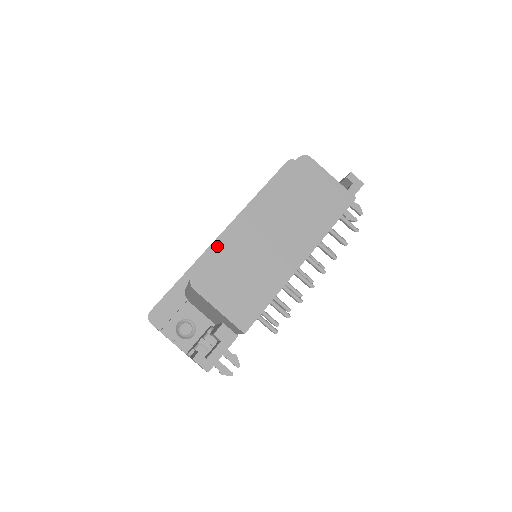
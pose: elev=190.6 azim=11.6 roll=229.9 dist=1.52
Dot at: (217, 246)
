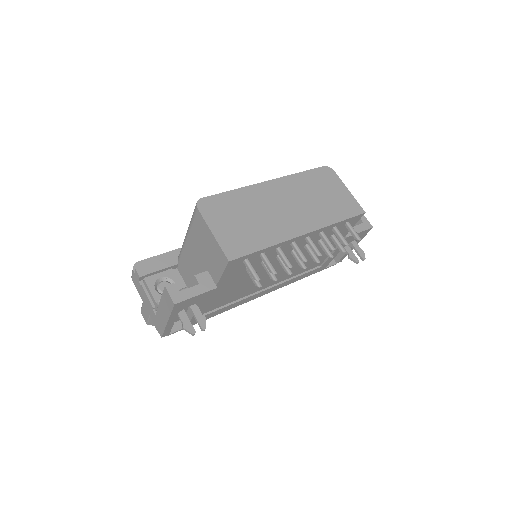
Dot at: occluded
